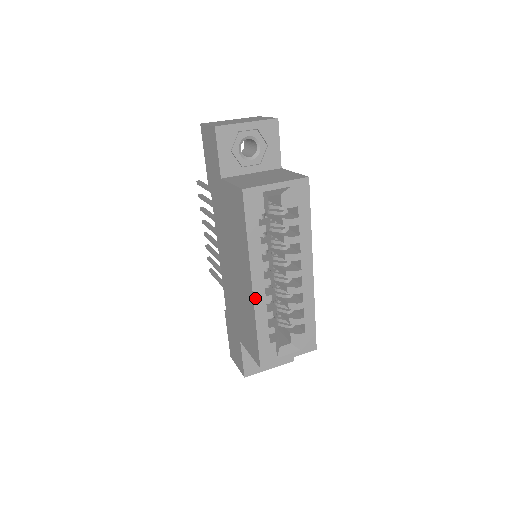
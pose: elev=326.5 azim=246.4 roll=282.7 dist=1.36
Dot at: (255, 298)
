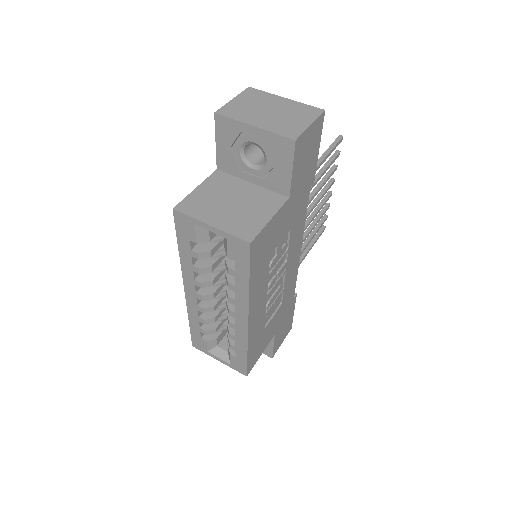
Dot at: (187, 299)
